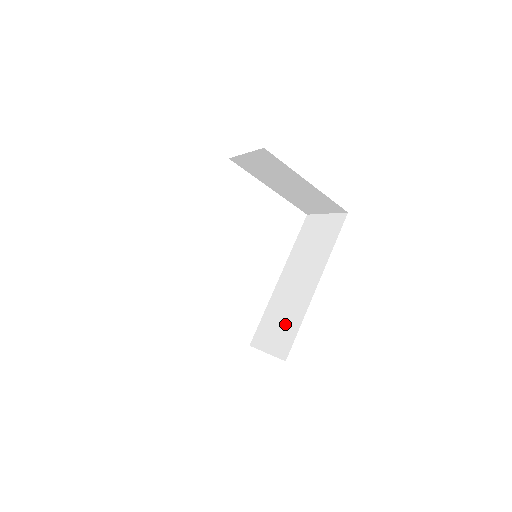
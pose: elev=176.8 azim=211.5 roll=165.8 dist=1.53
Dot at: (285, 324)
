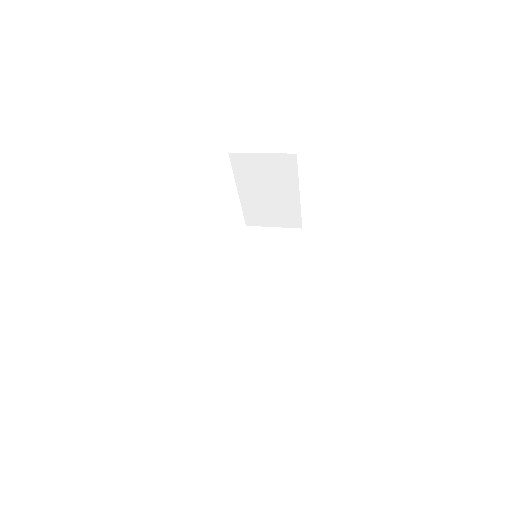
Dot at: (266, 327)
